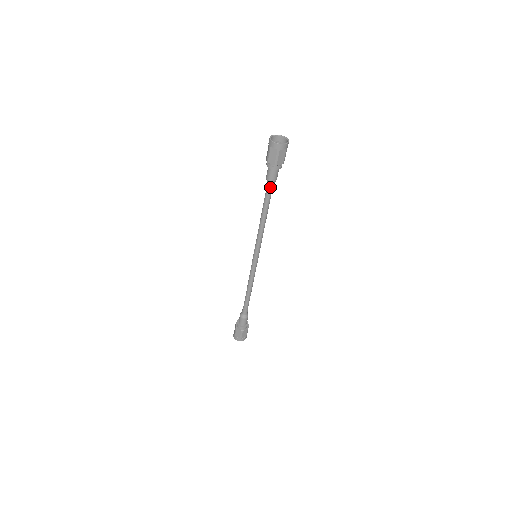
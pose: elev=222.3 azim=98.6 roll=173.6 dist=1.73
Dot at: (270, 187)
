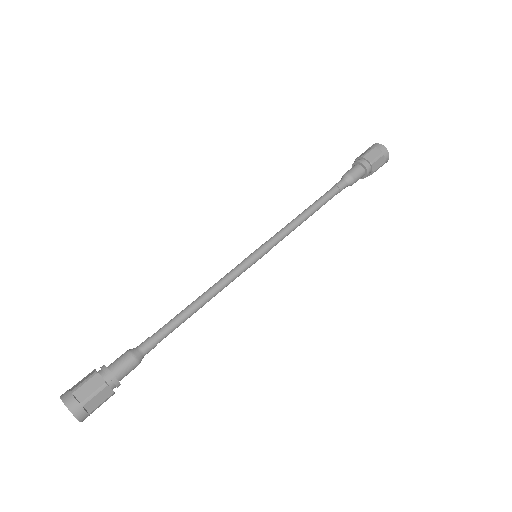
Dot at: (344, 184)
